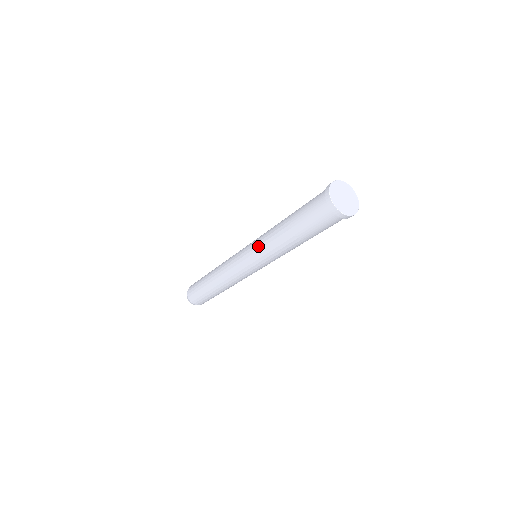
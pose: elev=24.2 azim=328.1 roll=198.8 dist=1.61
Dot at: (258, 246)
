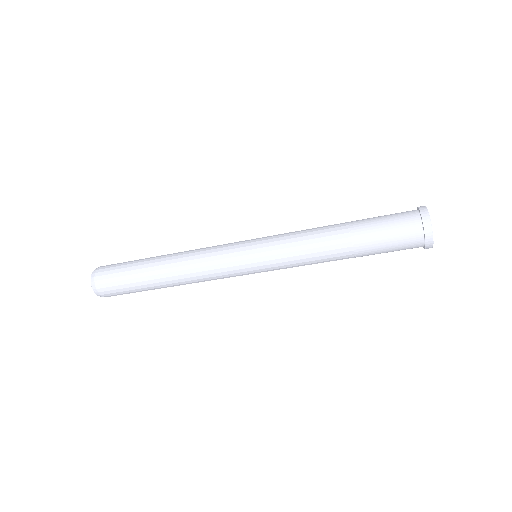
Dot at: (287, 262)
